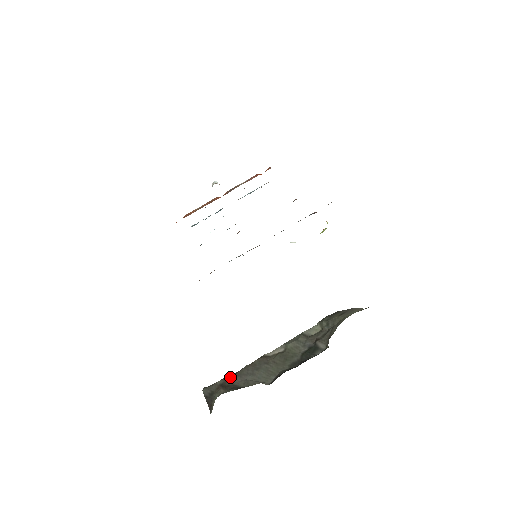
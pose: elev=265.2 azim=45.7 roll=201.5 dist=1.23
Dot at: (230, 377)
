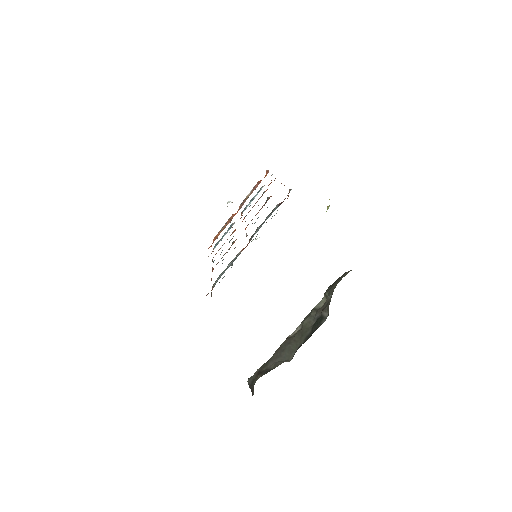
Dot at: (265, 364)
